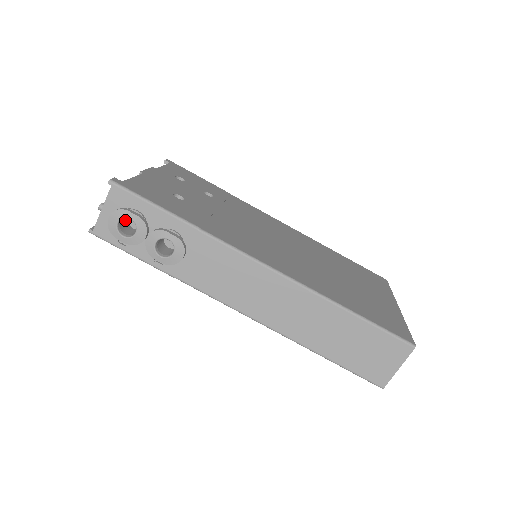
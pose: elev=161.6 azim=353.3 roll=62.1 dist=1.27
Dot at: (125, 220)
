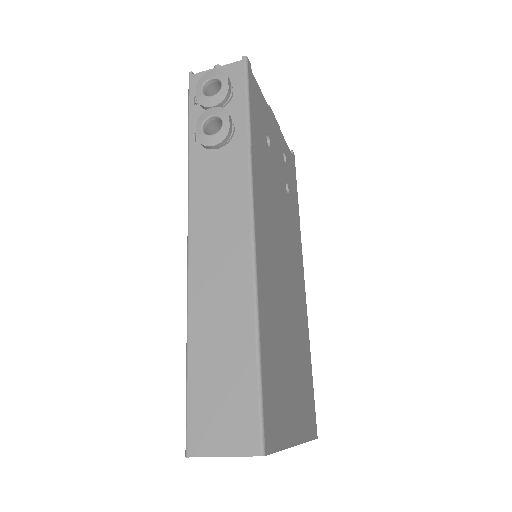
Dot at: occluded
